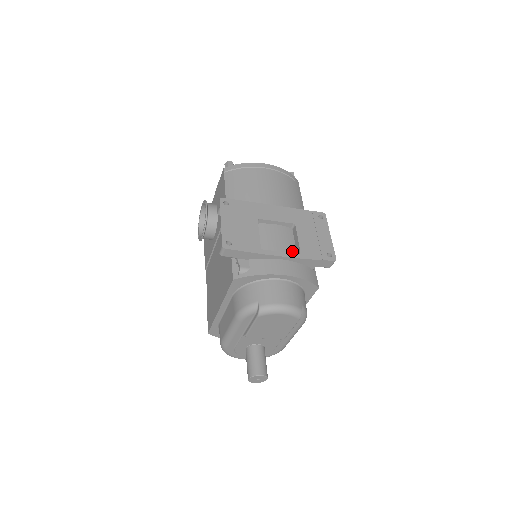
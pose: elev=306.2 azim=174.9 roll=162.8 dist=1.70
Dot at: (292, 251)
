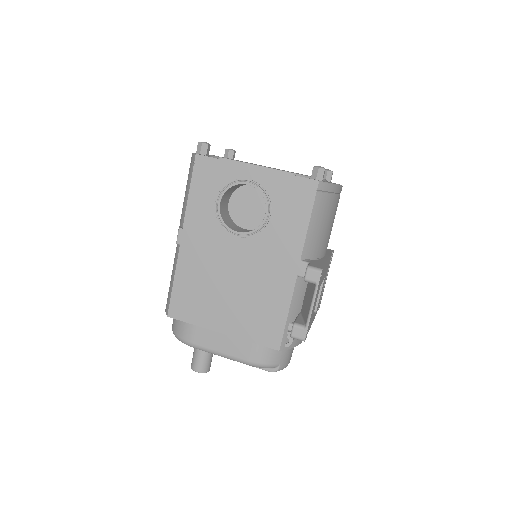
Dot at: occluded
